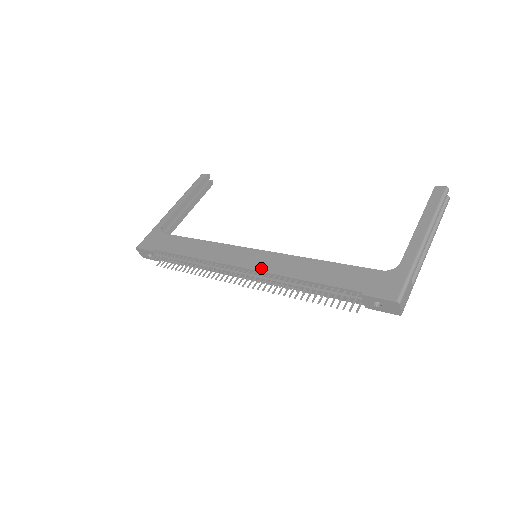
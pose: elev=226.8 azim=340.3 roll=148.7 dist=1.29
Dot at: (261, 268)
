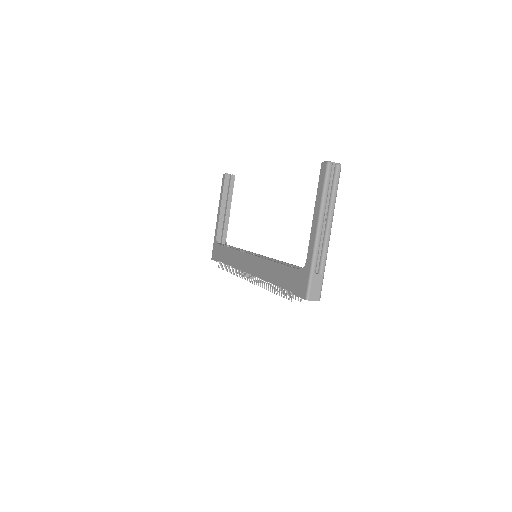
Dot at: (254, 273)
